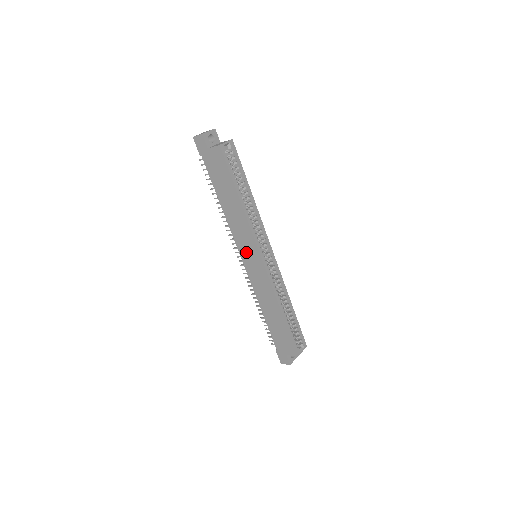
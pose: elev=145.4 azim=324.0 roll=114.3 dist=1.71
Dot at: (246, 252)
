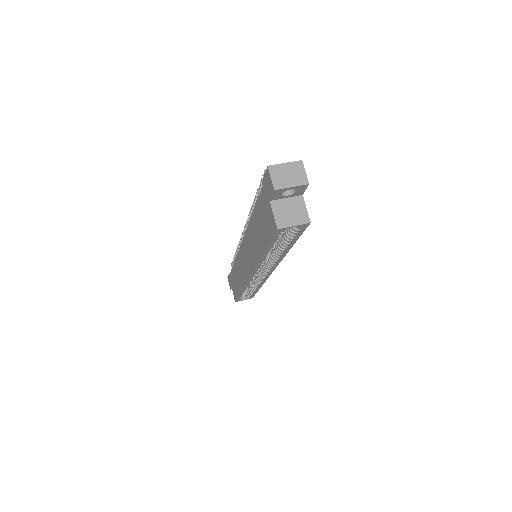
Dot at: (245, 253)
